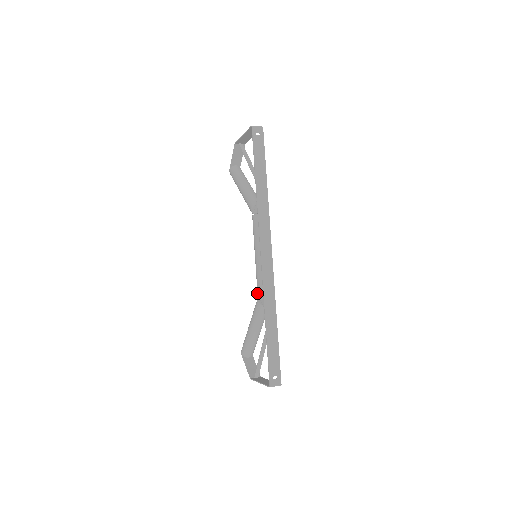
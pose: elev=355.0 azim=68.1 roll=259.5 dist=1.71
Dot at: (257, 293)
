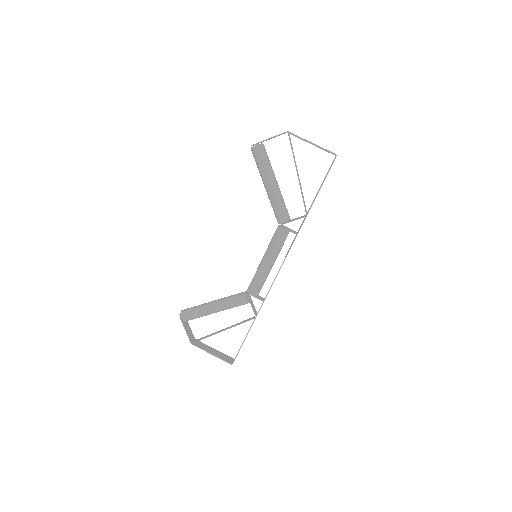
Dot at: (250, 293)
